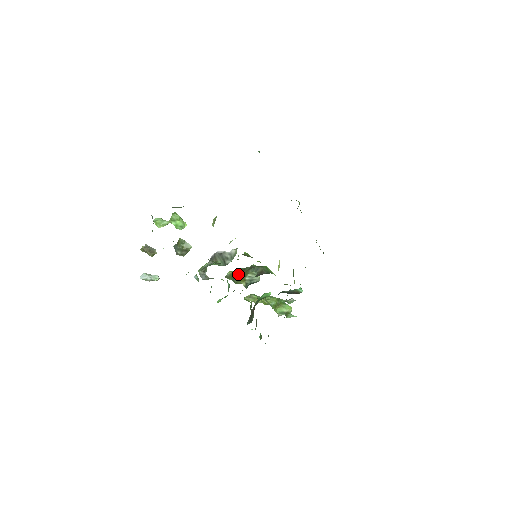
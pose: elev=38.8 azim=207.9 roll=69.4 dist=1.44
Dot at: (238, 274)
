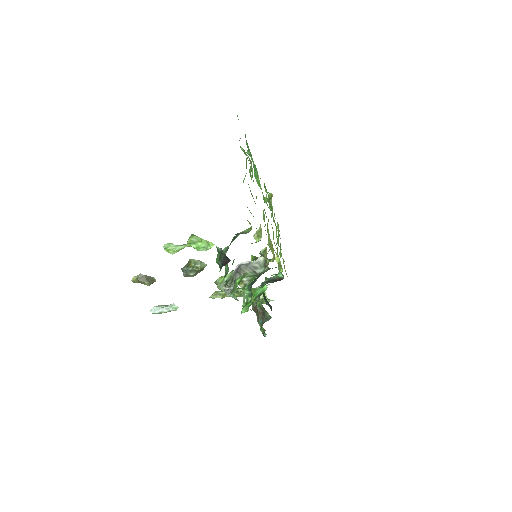
Dot at: occluded
